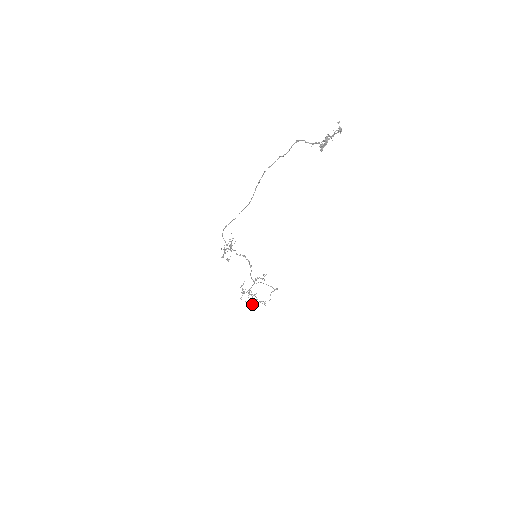
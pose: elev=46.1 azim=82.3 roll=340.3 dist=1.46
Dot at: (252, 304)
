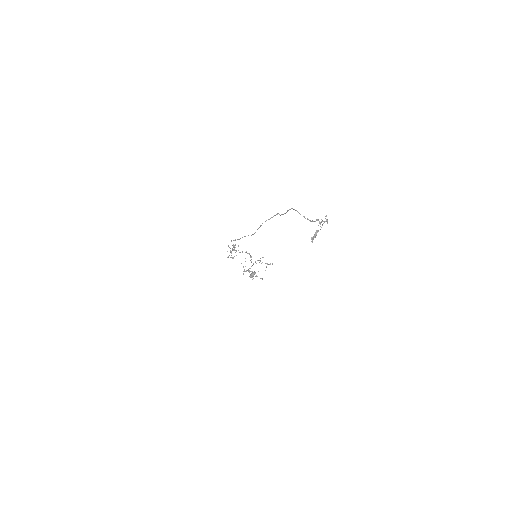
Dot at: (251, 275)
